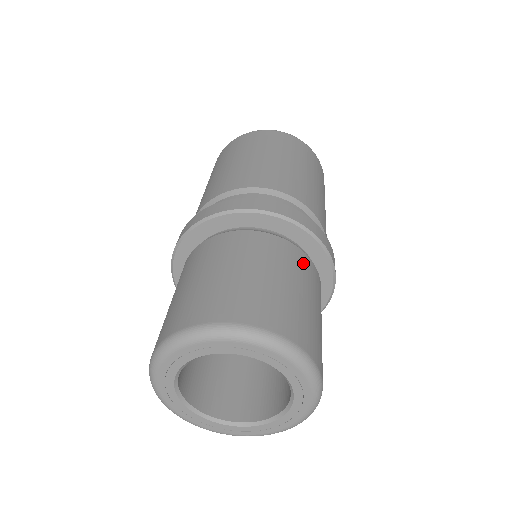
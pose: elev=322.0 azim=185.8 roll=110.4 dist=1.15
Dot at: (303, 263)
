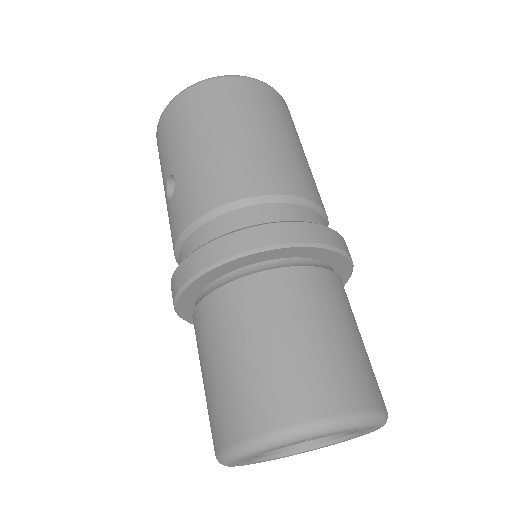
Dot at: occluded
